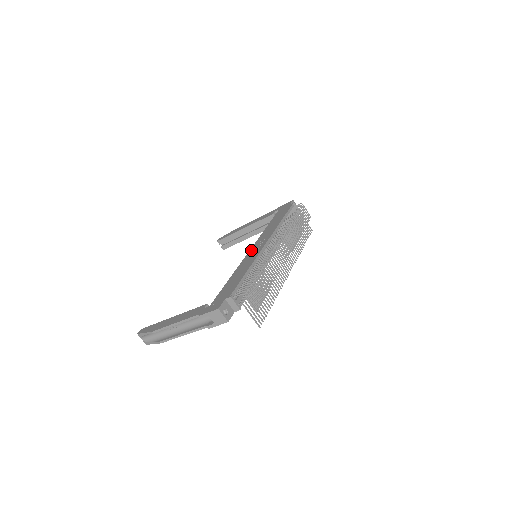
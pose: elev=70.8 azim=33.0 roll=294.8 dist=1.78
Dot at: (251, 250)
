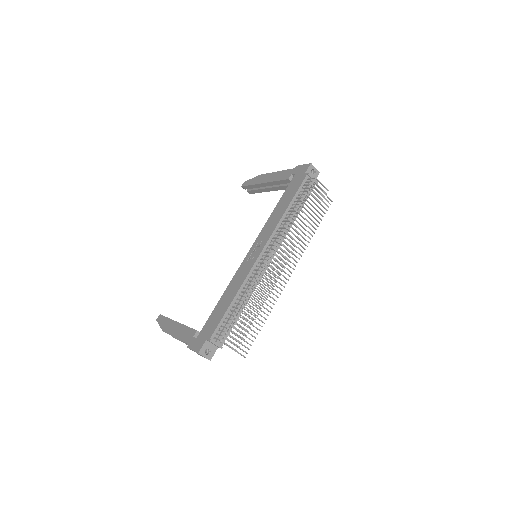
Dot at: (248, 254)
